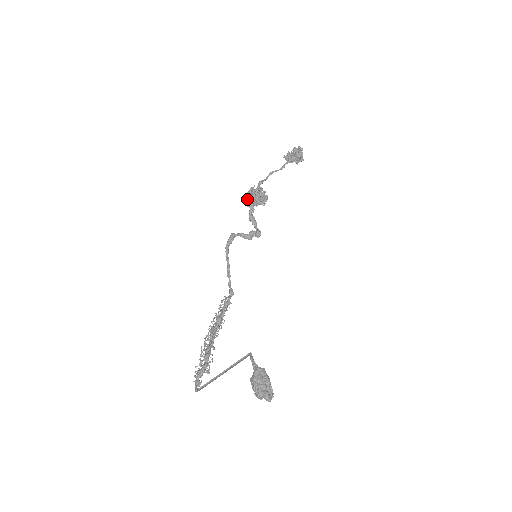
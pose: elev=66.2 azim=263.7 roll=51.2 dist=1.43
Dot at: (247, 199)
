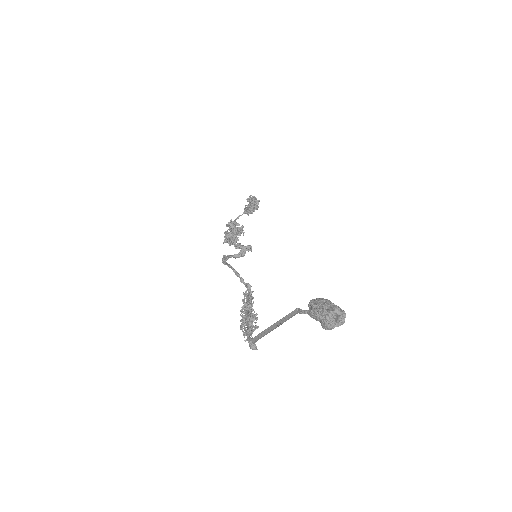
Dot at: (226, 239)
